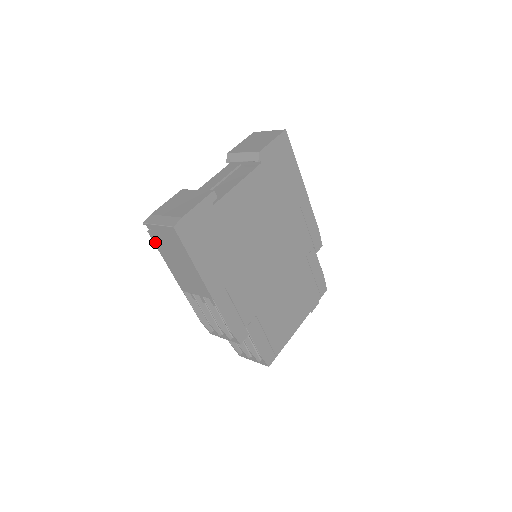
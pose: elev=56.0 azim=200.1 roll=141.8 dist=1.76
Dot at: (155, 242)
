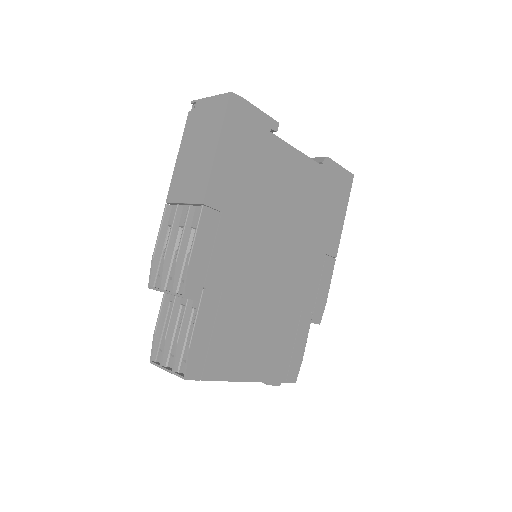
Dot at: (187, 126)
